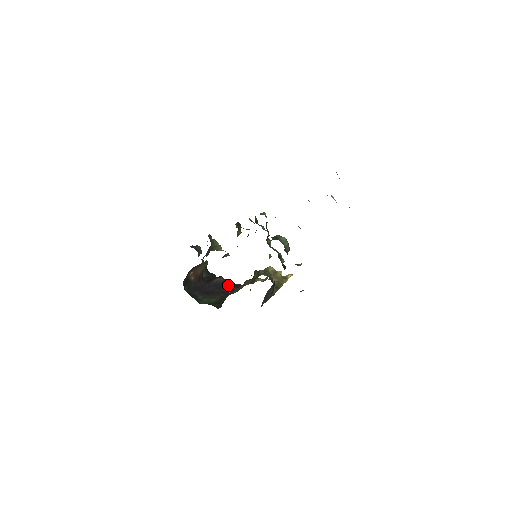
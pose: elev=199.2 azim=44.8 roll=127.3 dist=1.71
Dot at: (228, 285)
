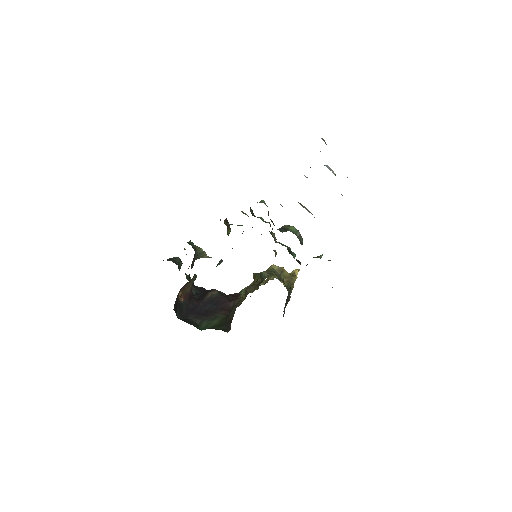
Dot at: (225, 298)
